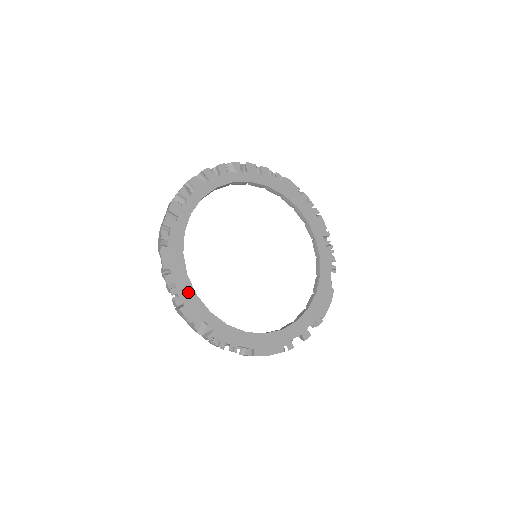
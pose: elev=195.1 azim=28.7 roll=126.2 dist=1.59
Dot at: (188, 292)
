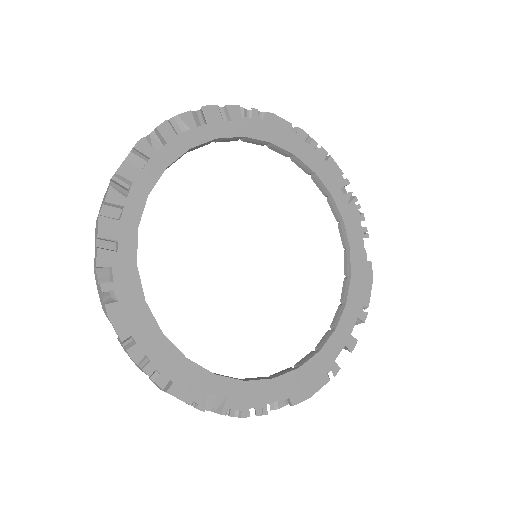
Dot at: (172, 360)
